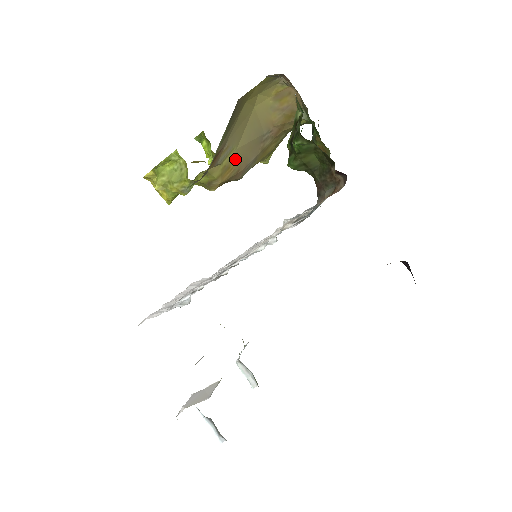
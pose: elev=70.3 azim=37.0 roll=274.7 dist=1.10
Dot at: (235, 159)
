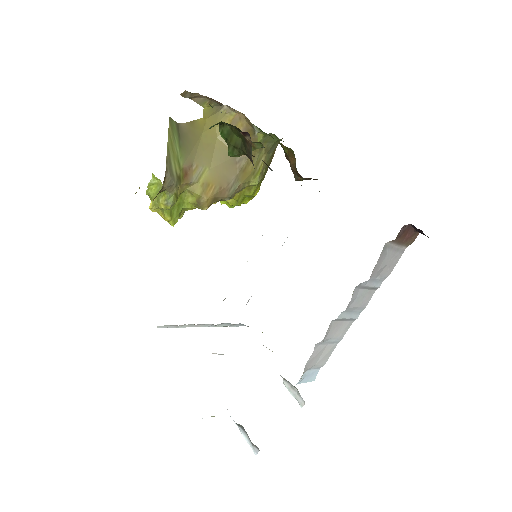
Dot at: (212, 178)
